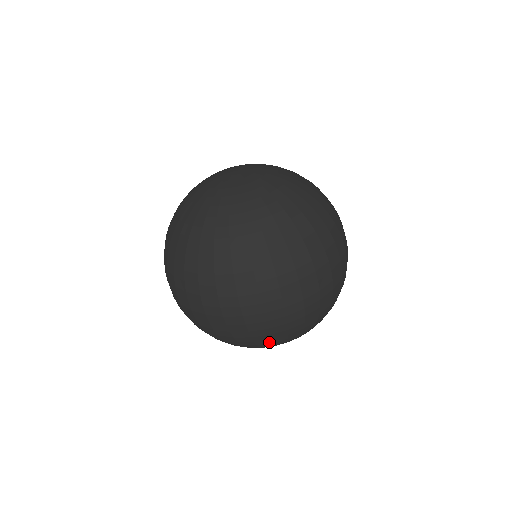
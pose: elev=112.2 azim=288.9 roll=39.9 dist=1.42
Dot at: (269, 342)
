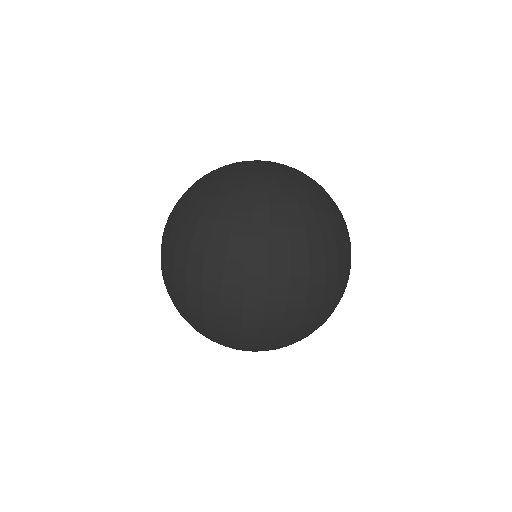
Dot at: (322, 324)
